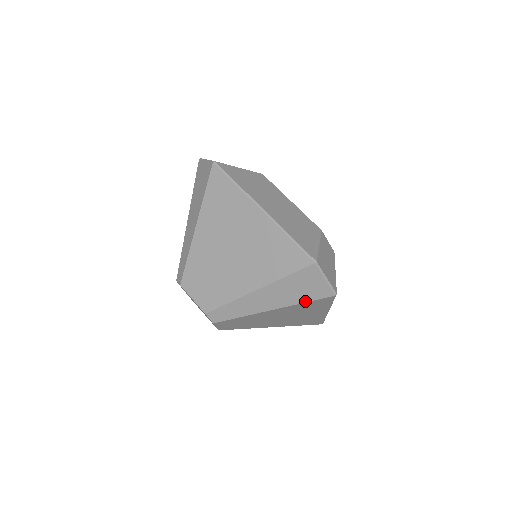
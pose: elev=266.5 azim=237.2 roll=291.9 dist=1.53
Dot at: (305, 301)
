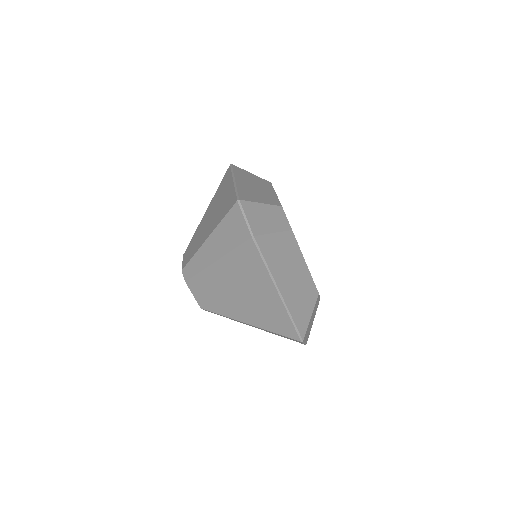
Dot at: occluded
